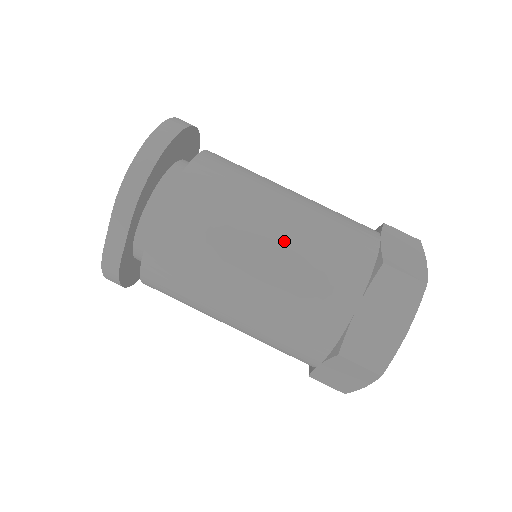
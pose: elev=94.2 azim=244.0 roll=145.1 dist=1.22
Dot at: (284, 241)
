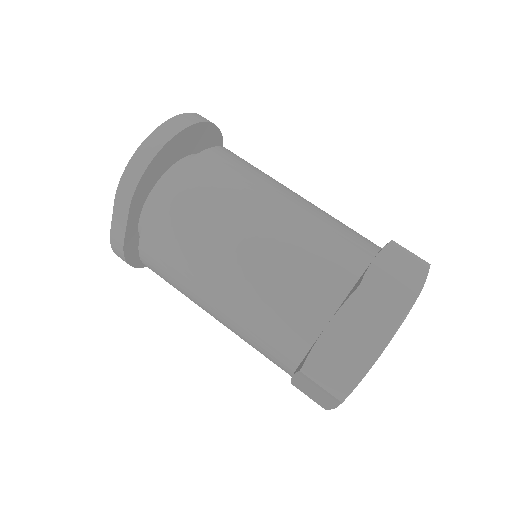
Dot at: (263, 248)
